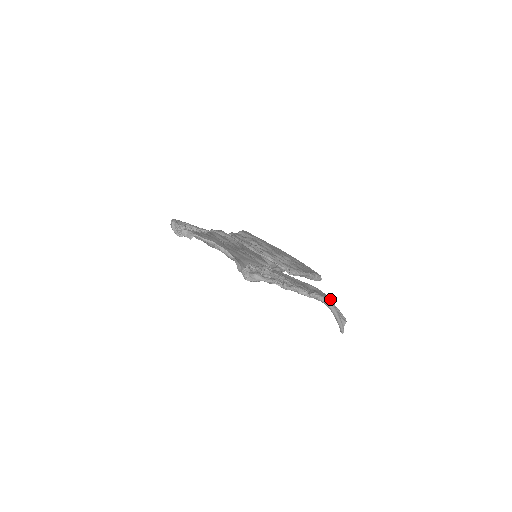
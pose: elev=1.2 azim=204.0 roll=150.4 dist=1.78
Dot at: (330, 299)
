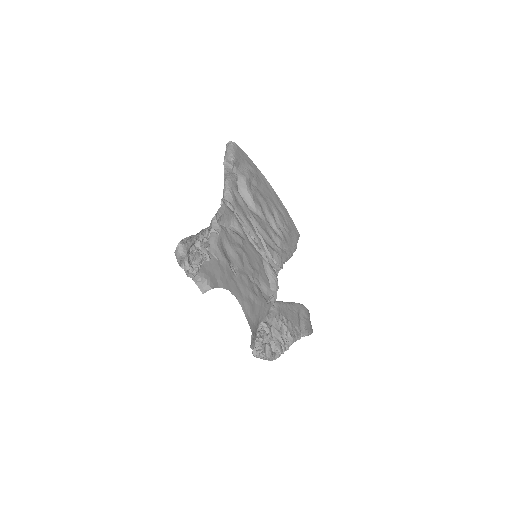
Dot at: occluded
